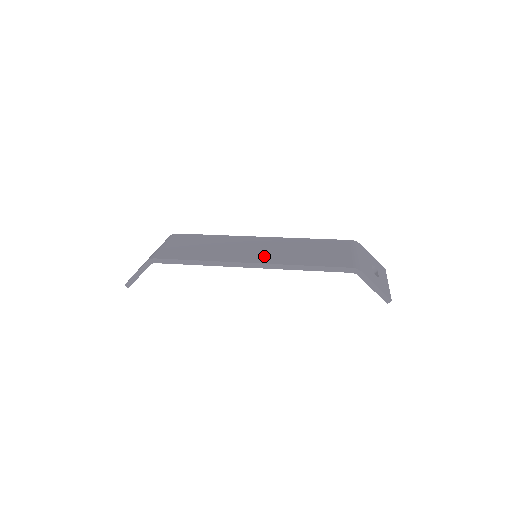
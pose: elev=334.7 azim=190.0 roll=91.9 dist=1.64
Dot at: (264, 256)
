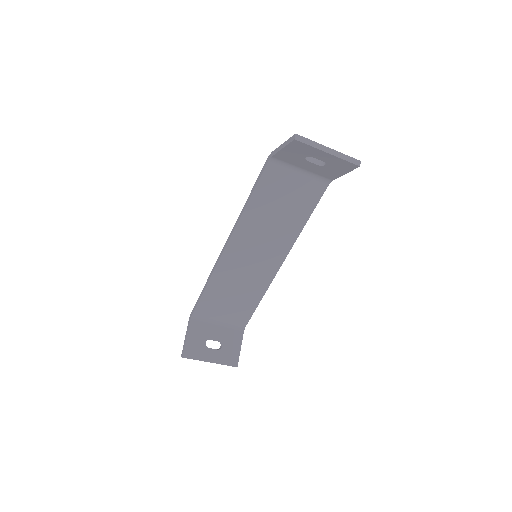
Dot at: occluded
